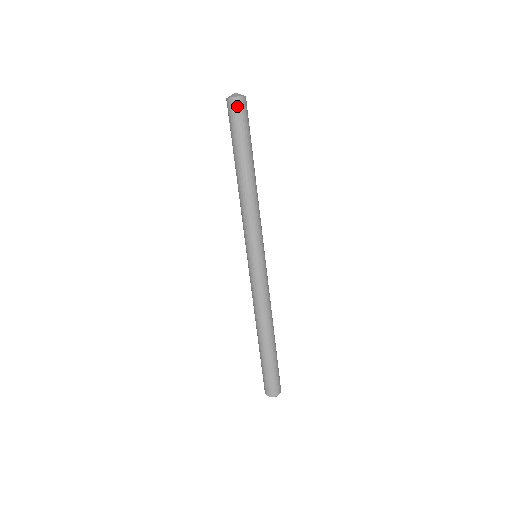
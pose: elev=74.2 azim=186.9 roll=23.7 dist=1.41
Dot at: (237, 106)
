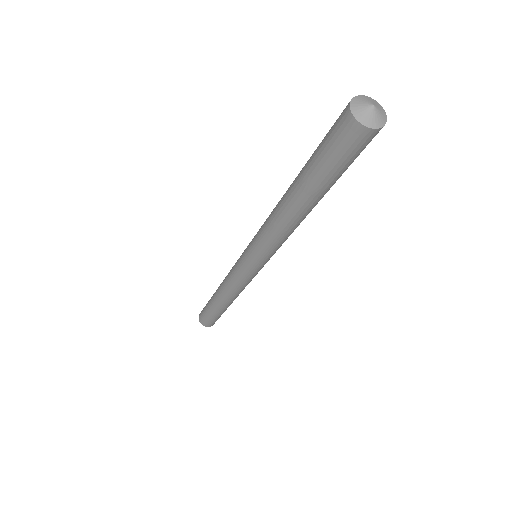
Dot at: (354, 137)
